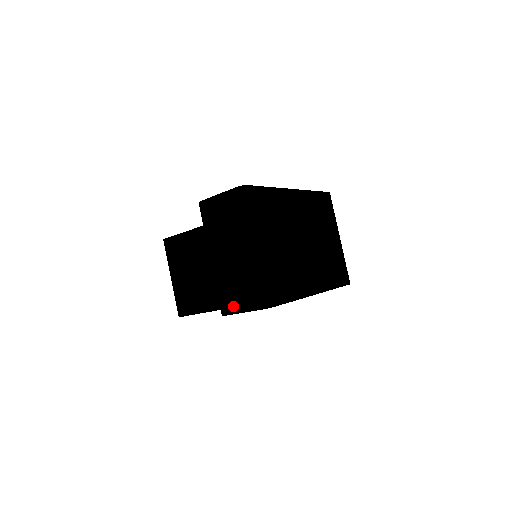
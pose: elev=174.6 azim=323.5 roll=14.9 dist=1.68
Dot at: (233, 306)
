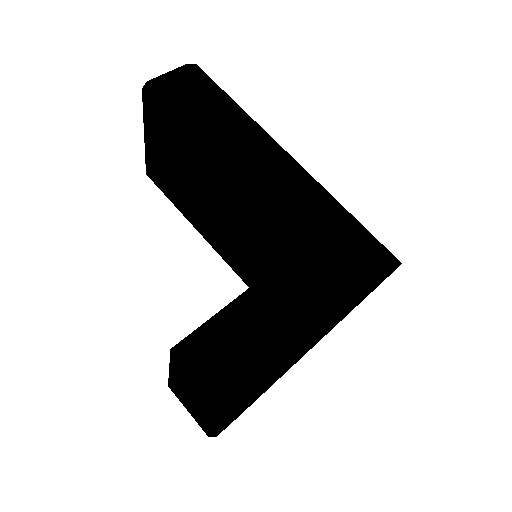
Dot at: (181, 400)
